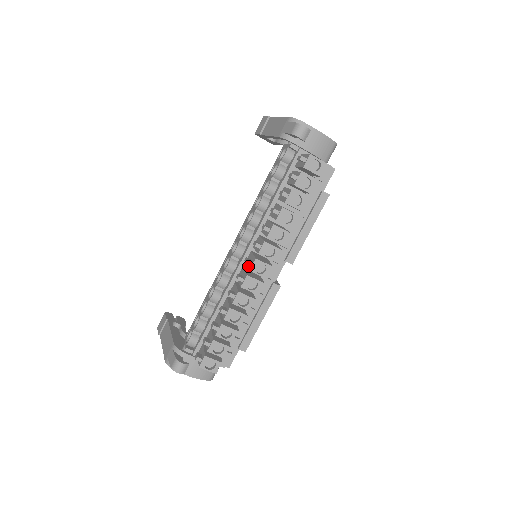
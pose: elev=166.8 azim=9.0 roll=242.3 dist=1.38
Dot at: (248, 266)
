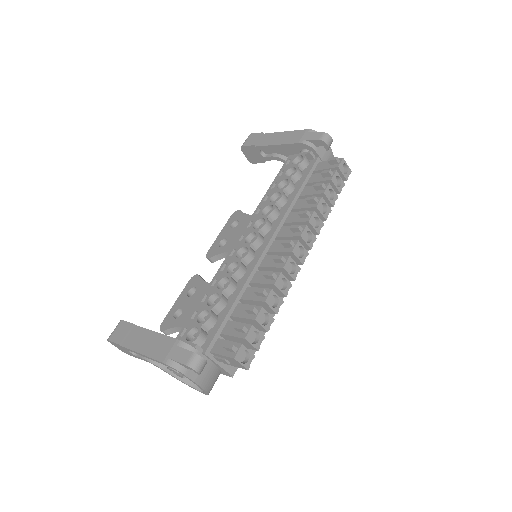
Dot at: (284, 250)
